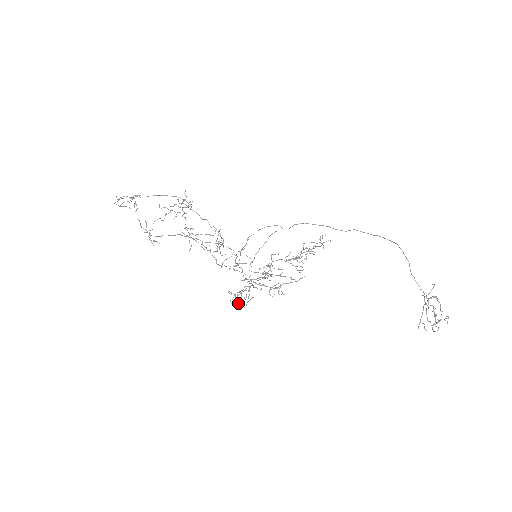
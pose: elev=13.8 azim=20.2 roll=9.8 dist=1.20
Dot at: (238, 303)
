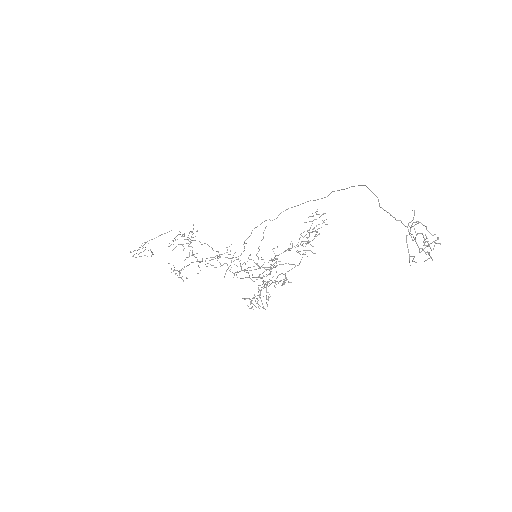
Dot at: (255, 306)
